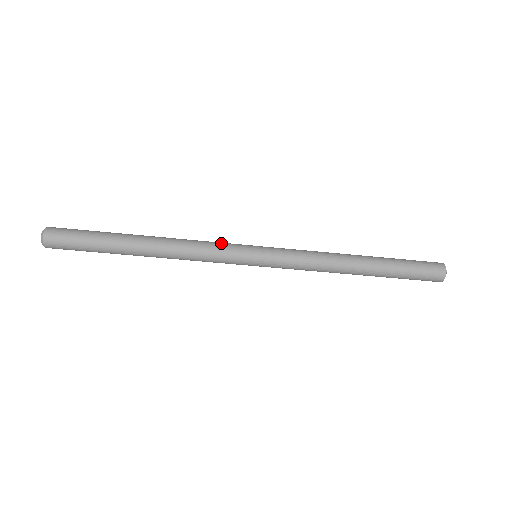
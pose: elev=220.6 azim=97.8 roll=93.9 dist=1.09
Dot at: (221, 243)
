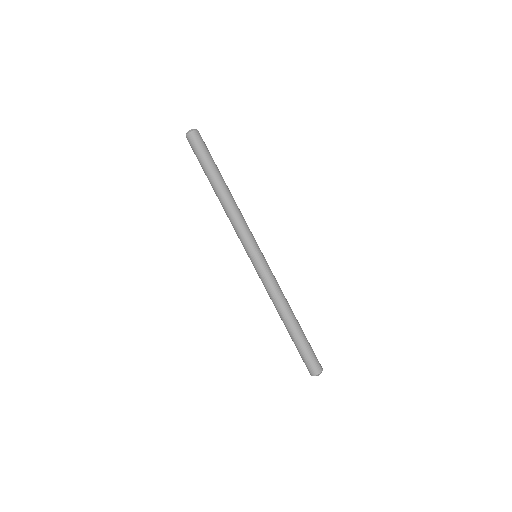
Dot at: occluded
